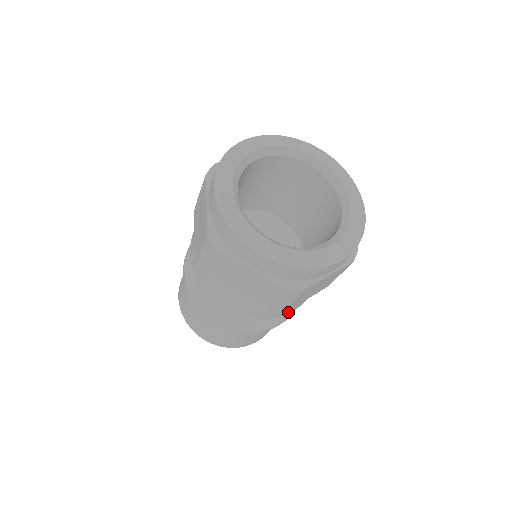
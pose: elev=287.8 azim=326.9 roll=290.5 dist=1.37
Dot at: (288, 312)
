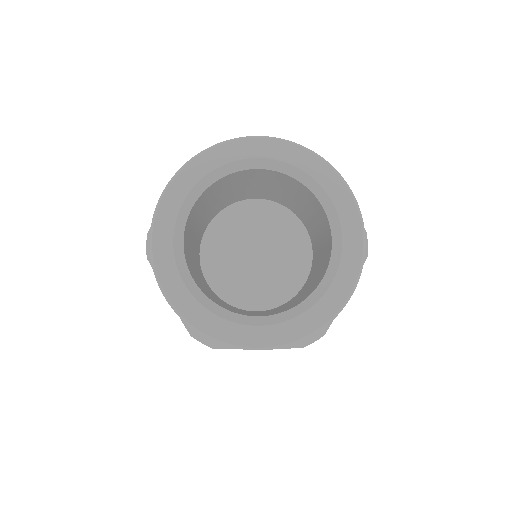
Dot at: occluded
